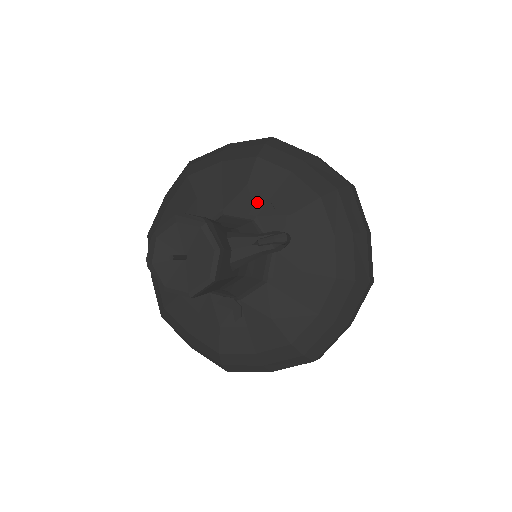
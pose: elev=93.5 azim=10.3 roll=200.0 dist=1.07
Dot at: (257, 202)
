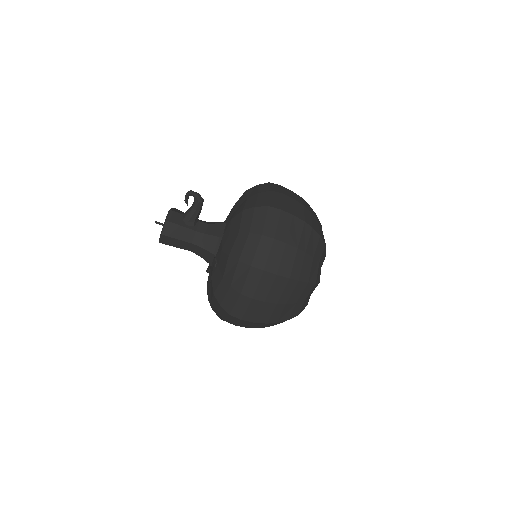
Dot at: occluded
